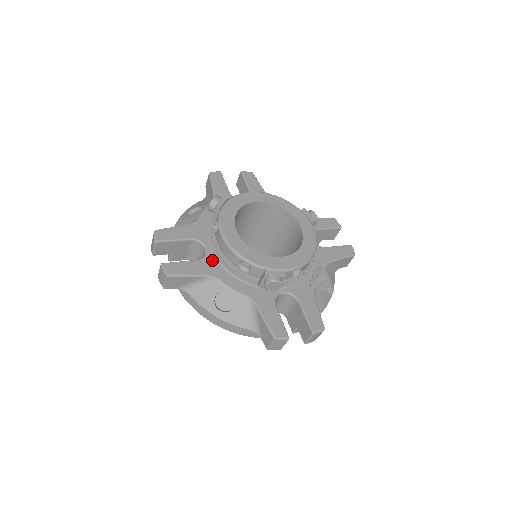
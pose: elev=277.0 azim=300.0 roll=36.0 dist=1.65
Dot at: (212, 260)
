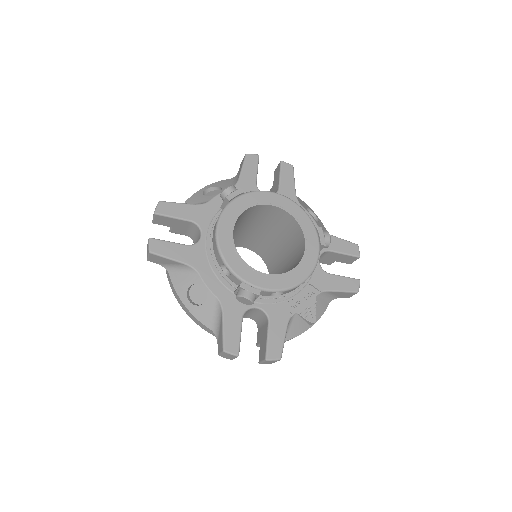
Dot at: (201, 250)
